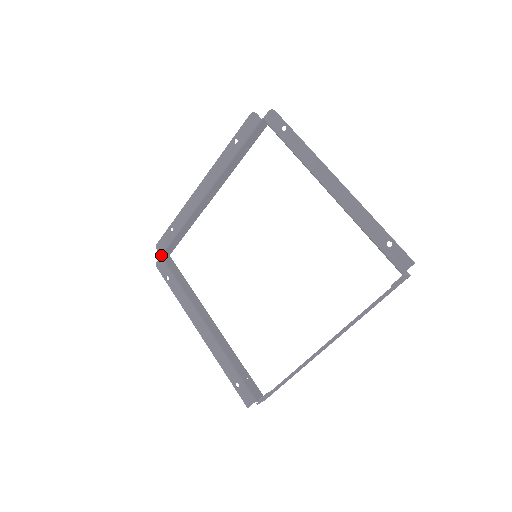
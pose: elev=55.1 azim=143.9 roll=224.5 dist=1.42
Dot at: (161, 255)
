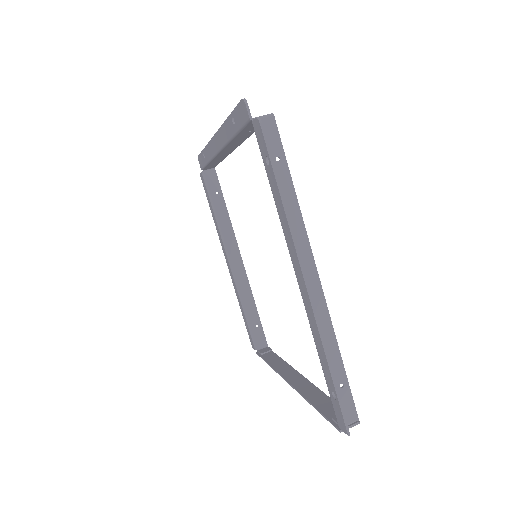
Dot at: occluded
